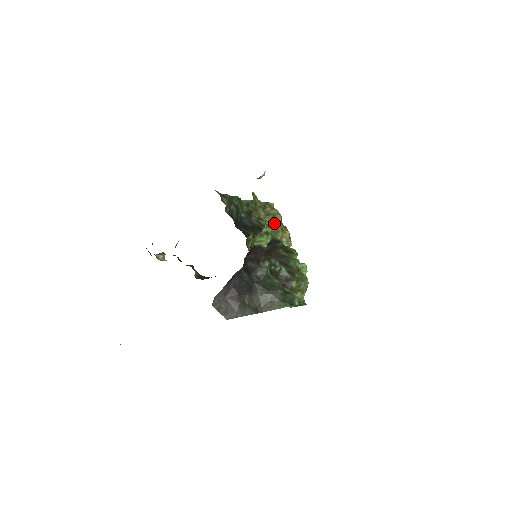
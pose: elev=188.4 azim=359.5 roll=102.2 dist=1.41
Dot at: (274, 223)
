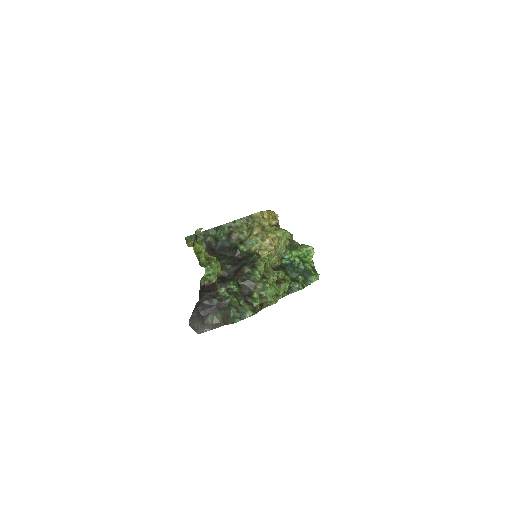
Dot at: (251, 237)
